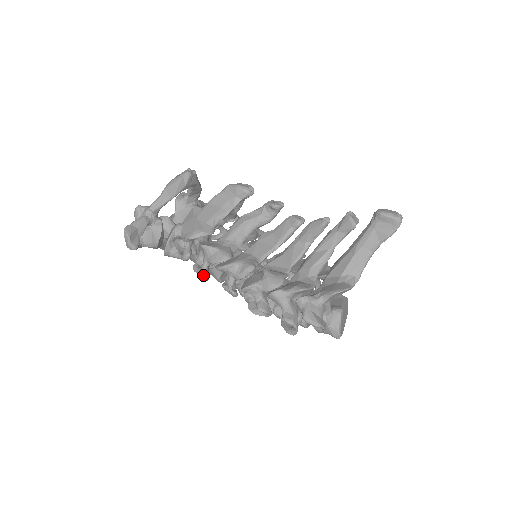
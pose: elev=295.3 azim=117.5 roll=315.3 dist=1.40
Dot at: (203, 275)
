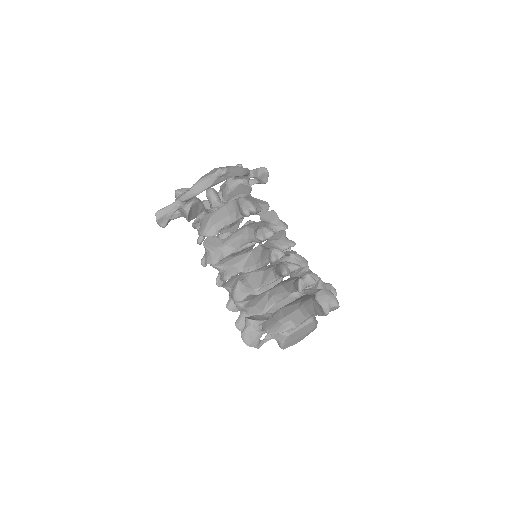
Dot at: (201, 264)
